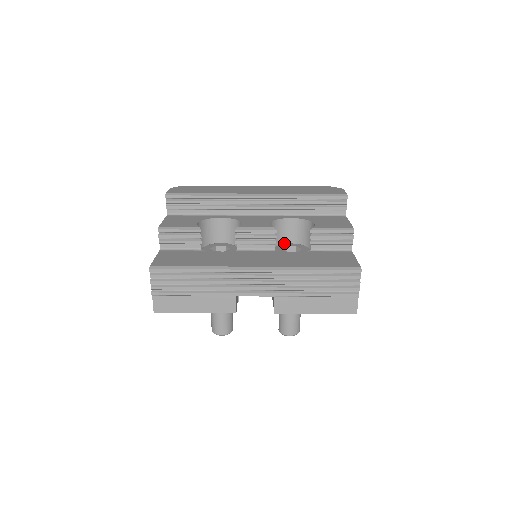
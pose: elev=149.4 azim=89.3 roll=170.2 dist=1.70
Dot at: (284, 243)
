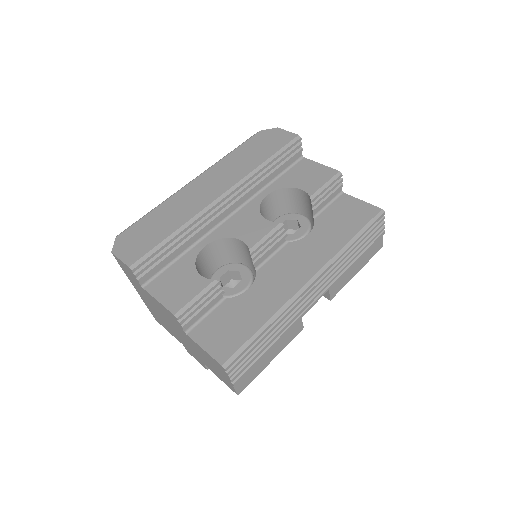
Dot at: occluded
